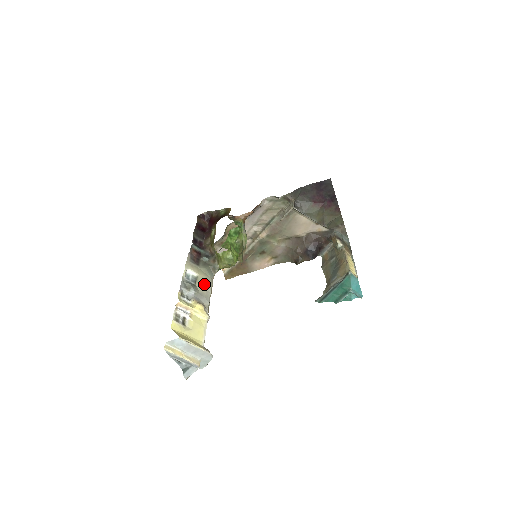
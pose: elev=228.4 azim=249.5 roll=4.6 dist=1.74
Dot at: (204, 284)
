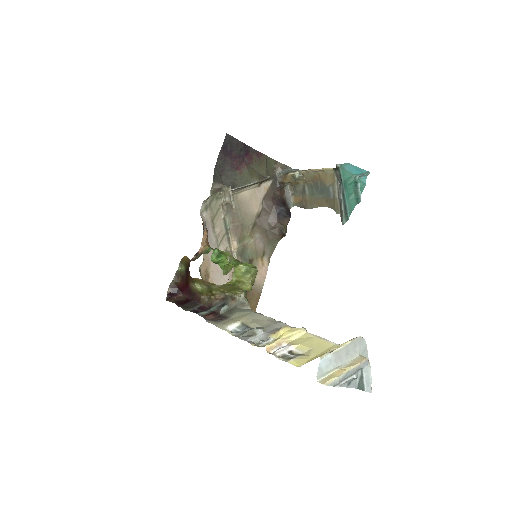
Dot at: (256, 320)
